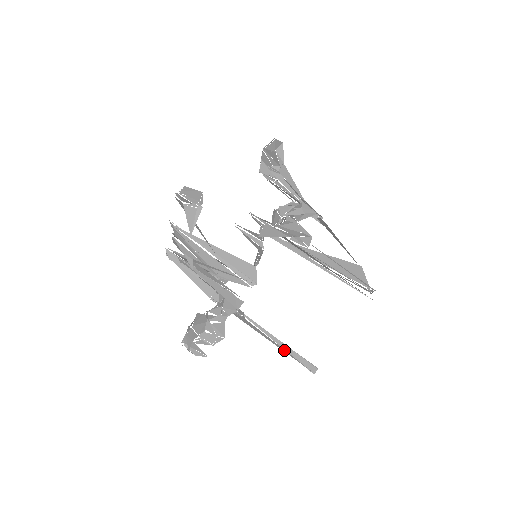
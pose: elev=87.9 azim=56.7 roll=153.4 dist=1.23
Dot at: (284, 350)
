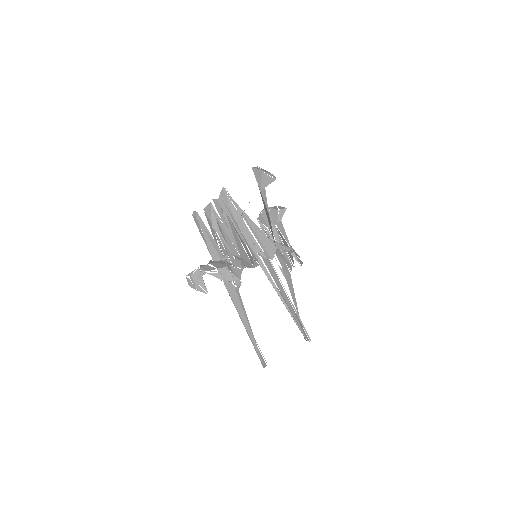
Dot at: (251, 334)
